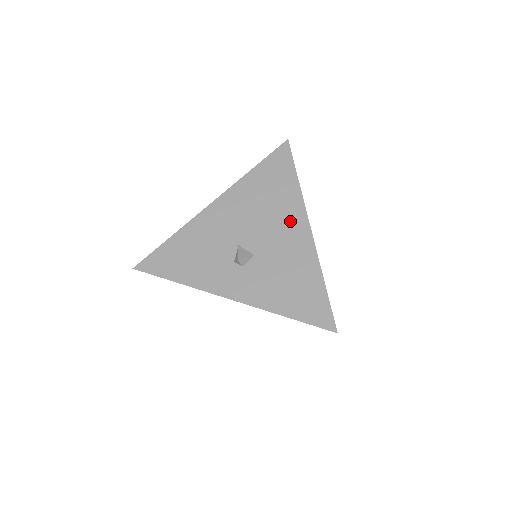
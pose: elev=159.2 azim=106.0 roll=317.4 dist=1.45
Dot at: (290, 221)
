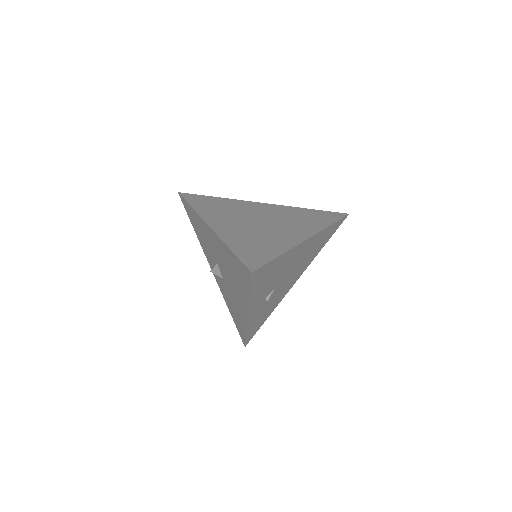
Dot at: (240, 299)
